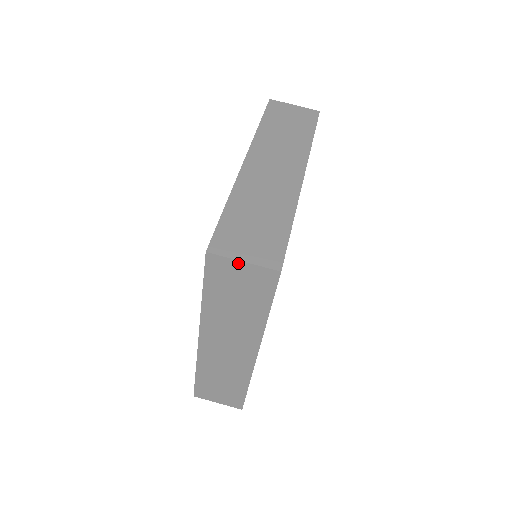
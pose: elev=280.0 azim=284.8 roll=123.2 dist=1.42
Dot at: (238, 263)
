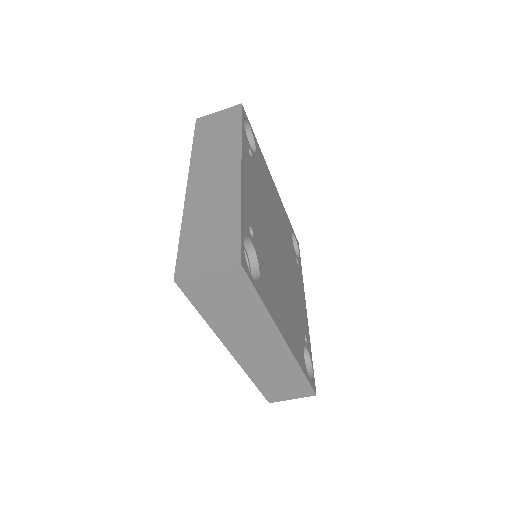
Dot at: (289, 397)
